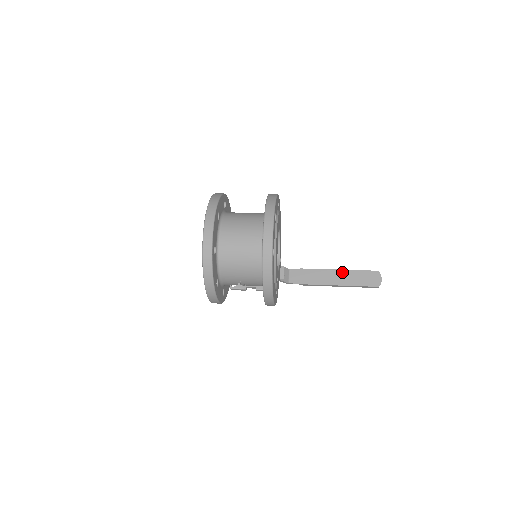
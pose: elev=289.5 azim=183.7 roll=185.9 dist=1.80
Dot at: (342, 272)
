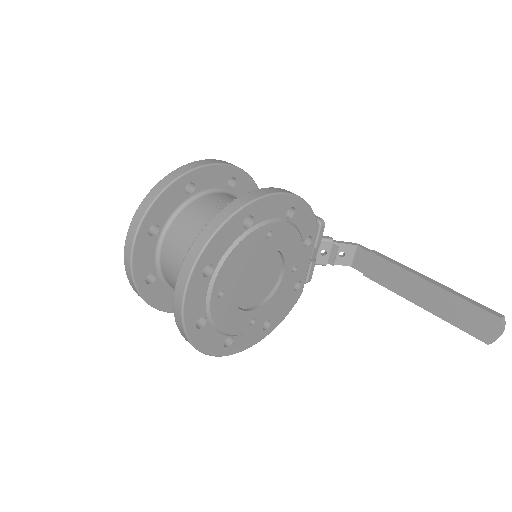
Dot at: (433, 288)
